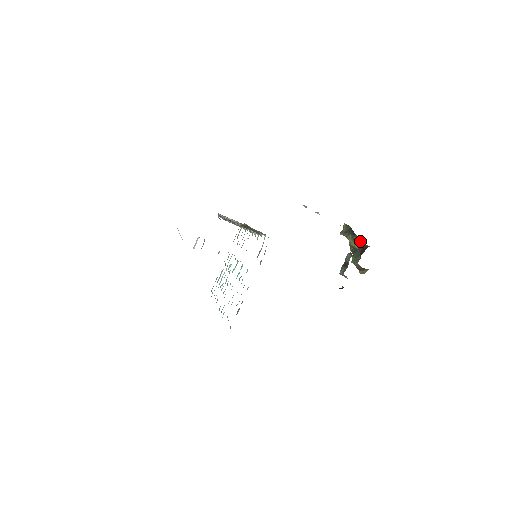
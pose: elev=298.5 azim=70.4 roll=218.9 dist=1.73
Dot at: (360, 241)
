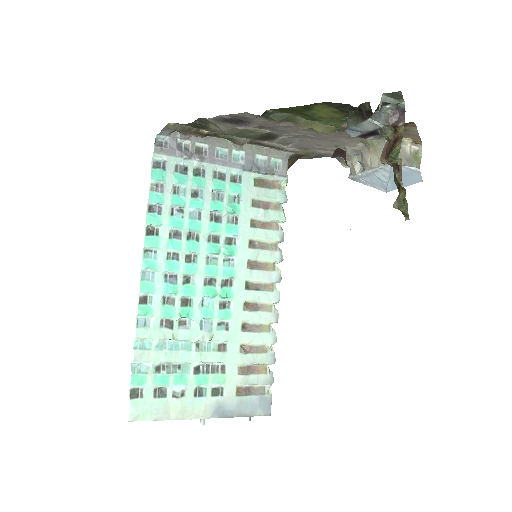
Dot at: occluded
